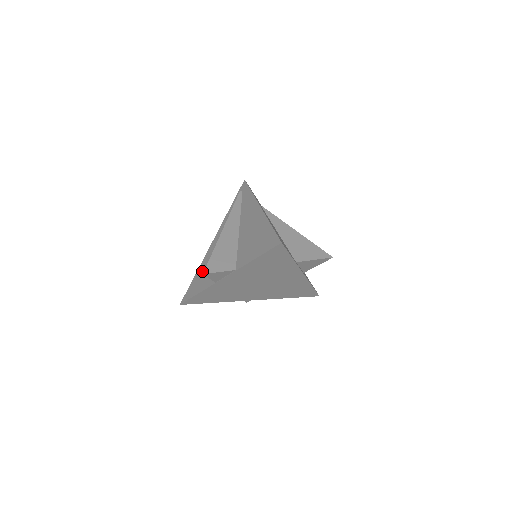
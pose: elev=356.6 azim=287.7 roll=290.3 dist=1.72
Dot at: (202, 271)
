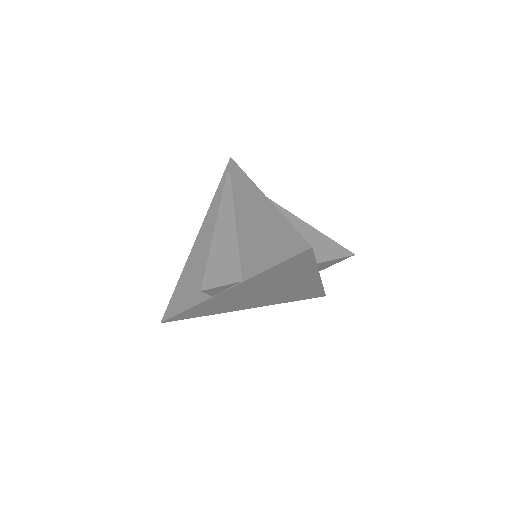
Dot at: (187, 279)
